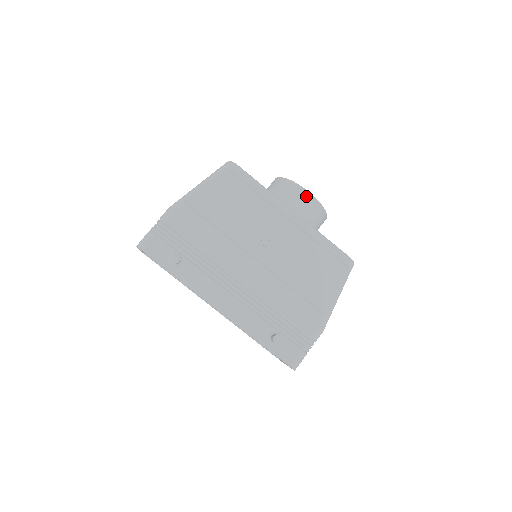
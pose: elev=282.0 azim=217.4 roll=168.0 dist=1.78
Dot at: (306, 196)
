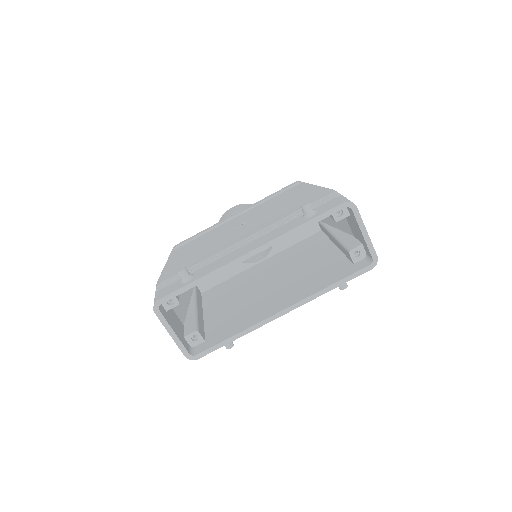
Dot at: (233, 209)
